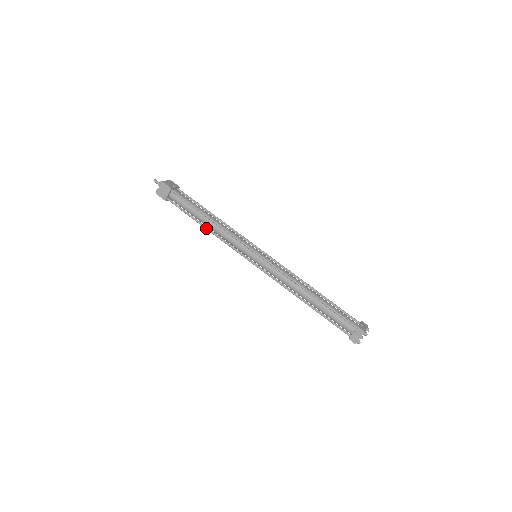
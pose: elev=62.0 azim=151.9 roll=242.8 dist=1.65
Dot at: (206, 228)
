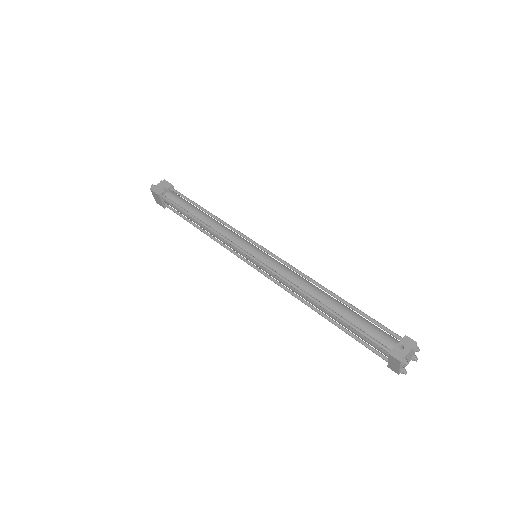
Dot at: occluded
